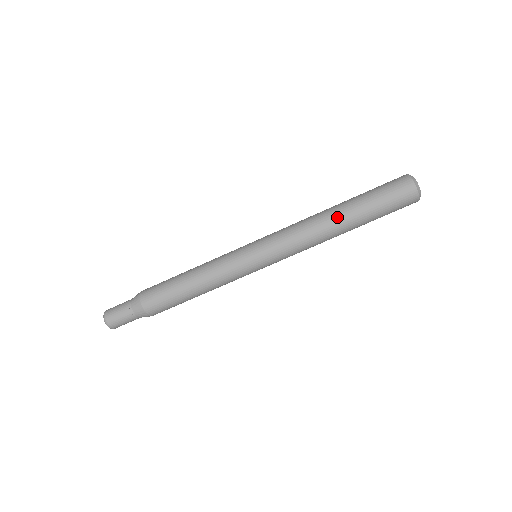
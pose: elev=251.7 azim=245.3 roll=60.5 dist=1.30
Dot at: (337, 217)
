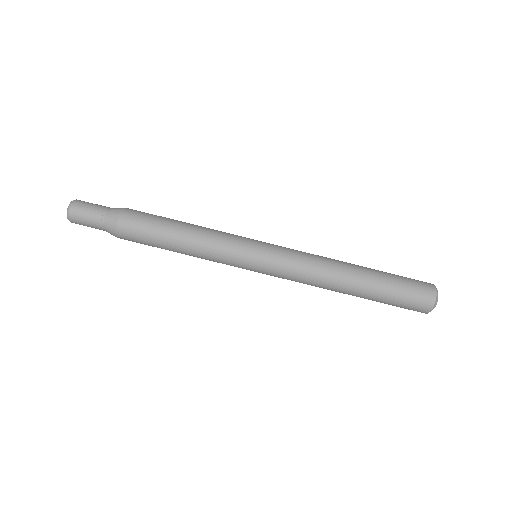
Dot at: (354, 272)
